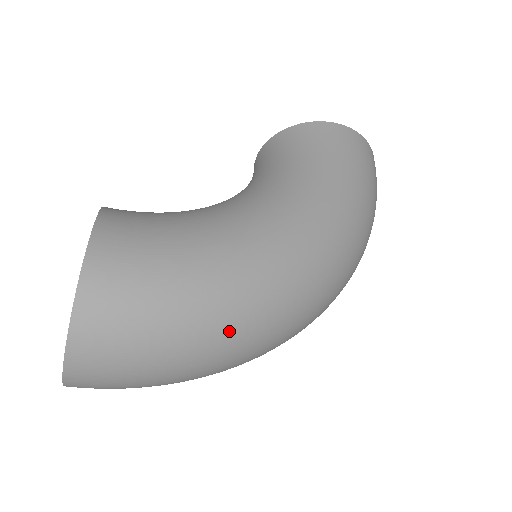
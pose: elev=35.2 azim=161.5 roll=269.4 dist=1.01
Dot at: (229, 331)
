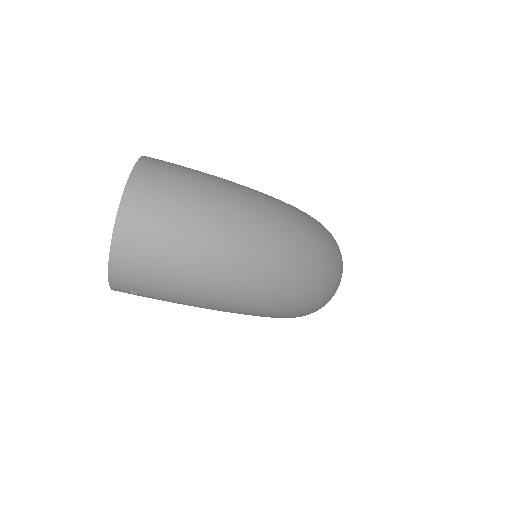
Dot at: (243, 205)
